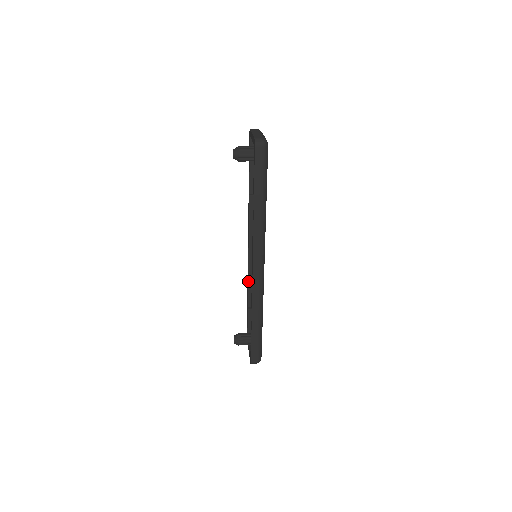
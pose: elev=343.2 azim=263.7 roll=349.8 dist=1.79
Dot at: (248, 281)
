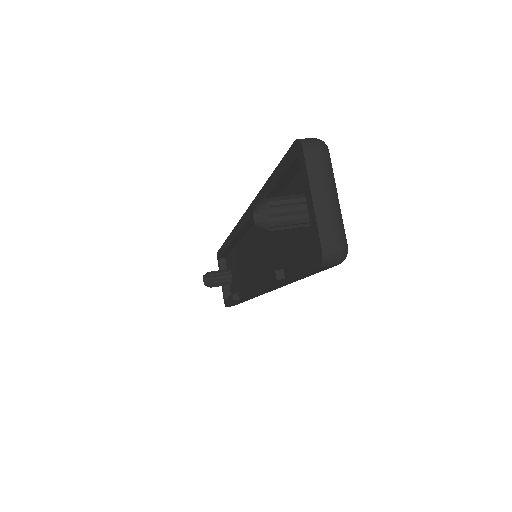
Dot at: (232, 241)
